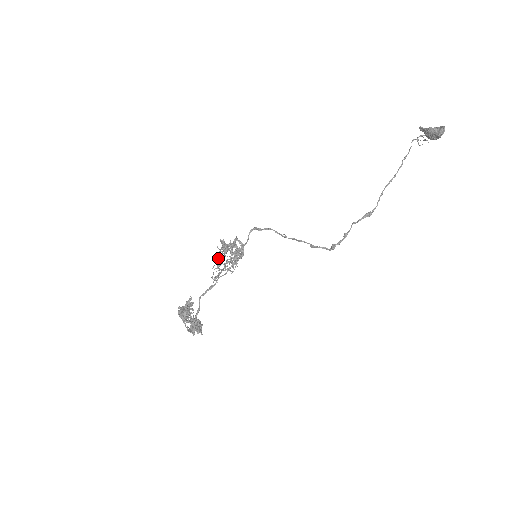
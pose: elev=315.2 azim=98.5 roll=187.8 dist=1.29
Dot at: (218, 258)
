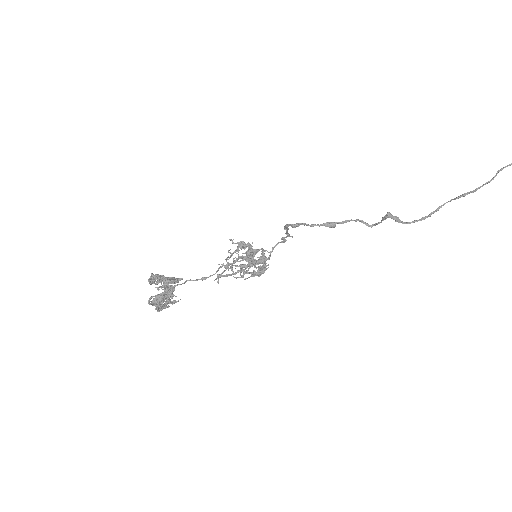
Dot at: (230, 255)
